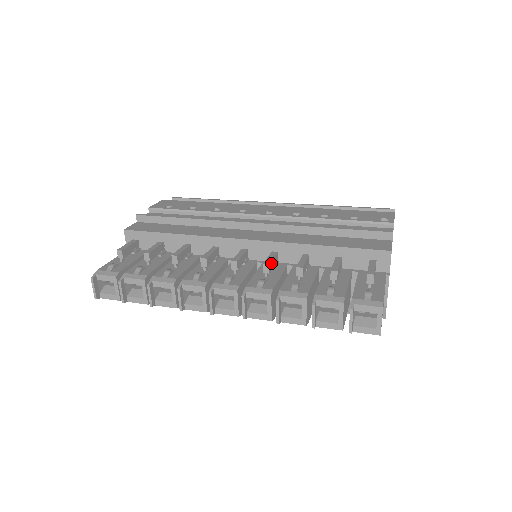
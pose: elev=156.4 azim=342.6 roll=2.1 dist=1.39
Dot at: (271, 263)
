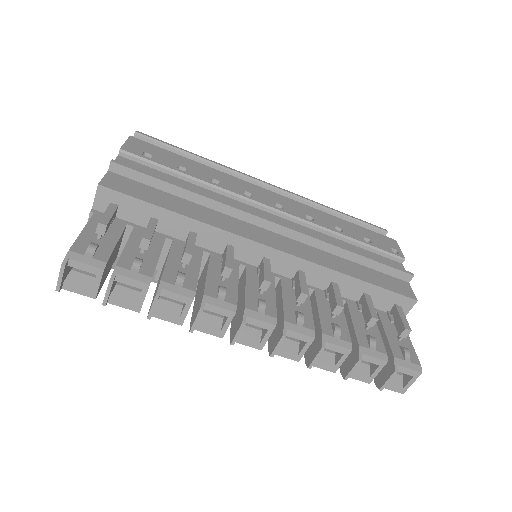
Dot at: (306, 291)
